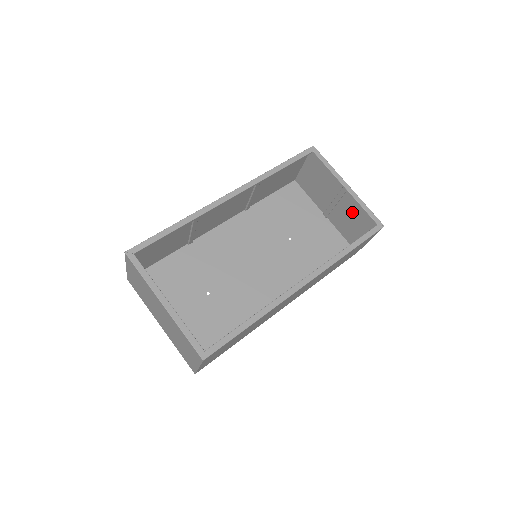
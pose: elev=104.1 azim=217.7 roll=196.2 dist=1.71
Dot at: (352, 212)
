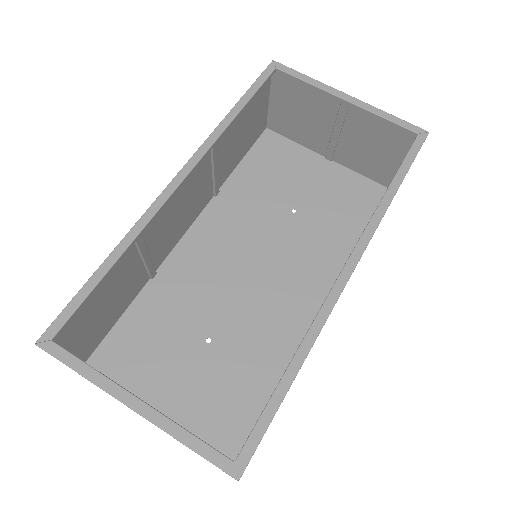
Dot at: (368, 134)
